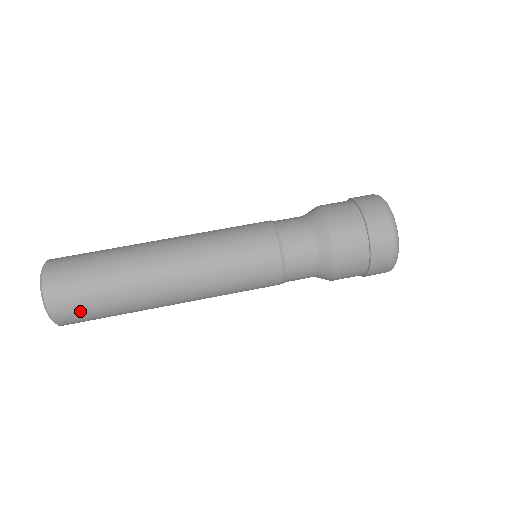
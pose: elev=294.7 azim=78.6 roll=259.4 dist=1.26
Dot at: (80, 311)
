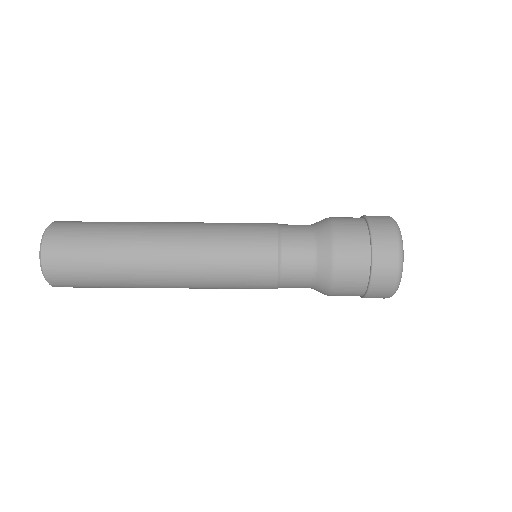
Dot at: (82, 287)
